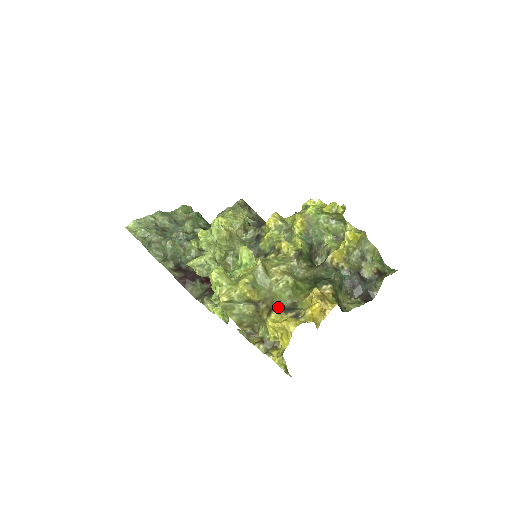
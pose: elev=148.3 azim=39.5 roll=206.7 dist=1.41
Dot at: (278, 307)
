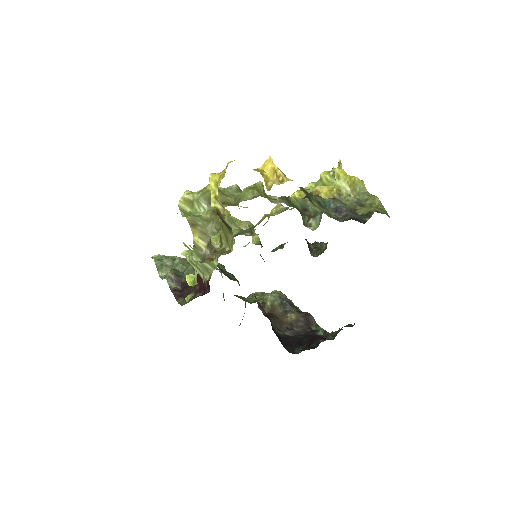
Dot at: occluded
